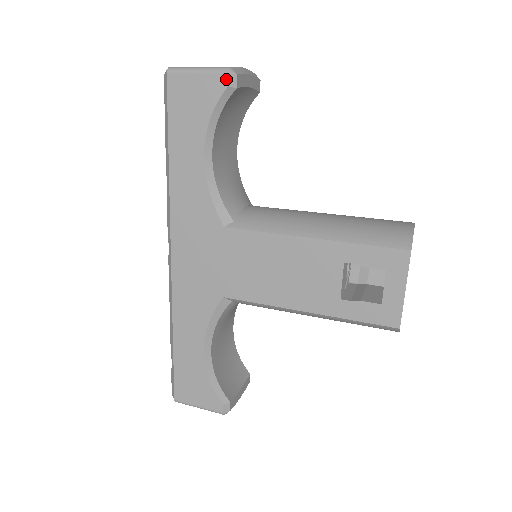
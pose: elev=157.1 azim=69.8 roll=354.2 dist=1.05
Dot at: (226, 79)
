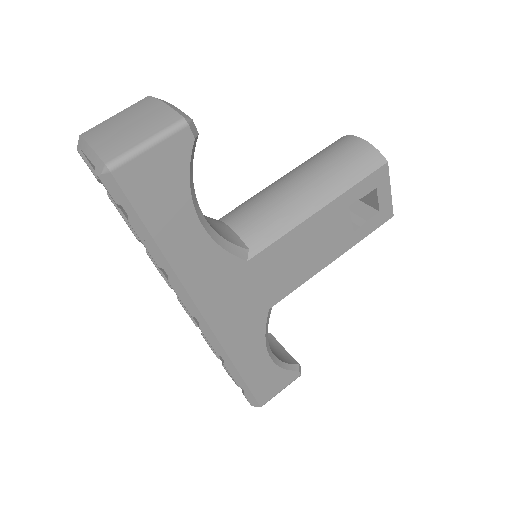
Dot at: (189, 133)
